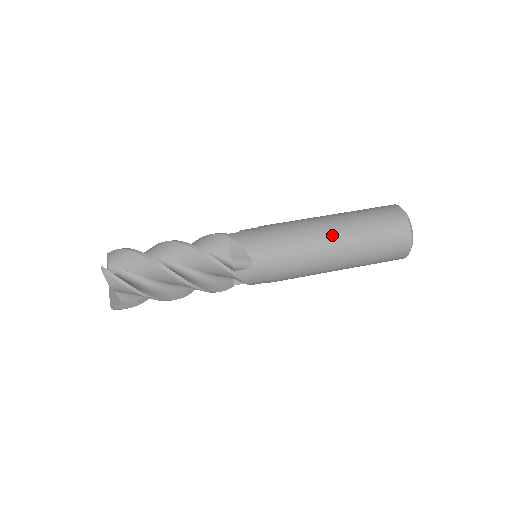
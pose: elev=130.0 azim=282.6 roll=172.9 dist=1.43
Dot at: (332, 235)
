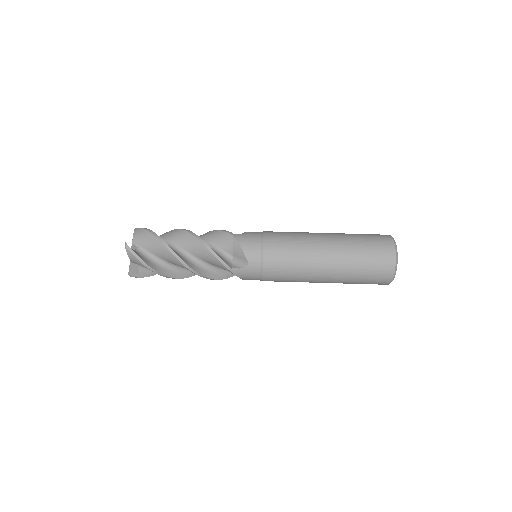
Dot at: (322, 255)
